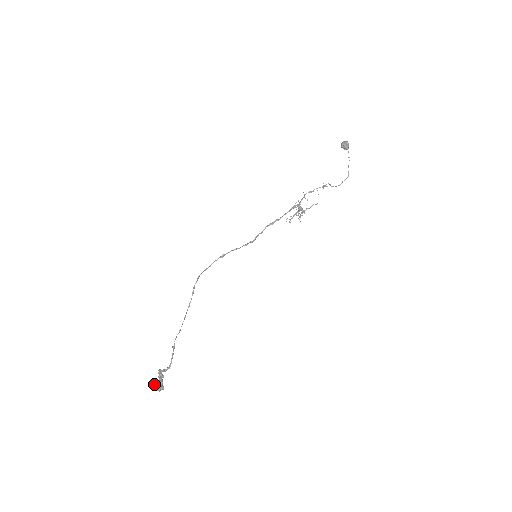
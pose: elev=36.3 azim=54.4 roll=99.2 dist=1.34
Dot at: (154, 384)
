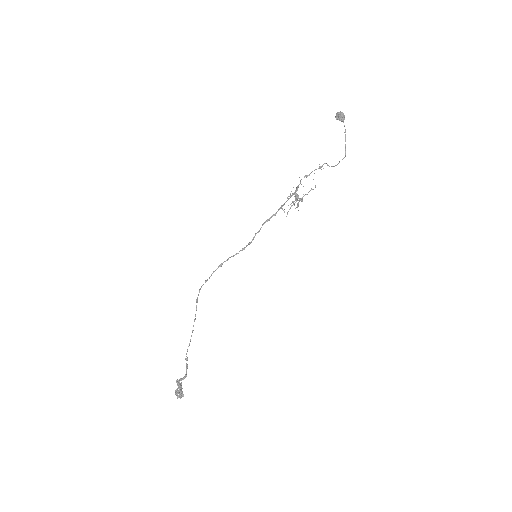
Dot at: occluded
